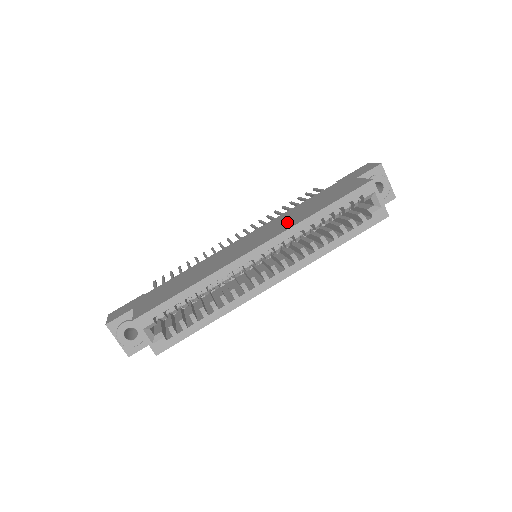
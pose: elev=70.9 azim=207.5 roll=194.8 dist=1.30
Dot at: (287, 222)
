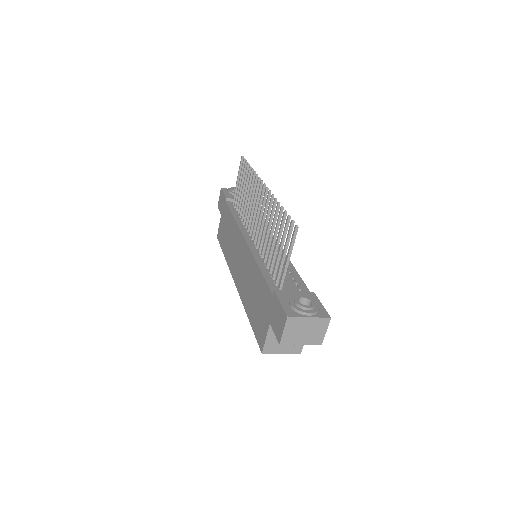
Dot at: (245, 286)
